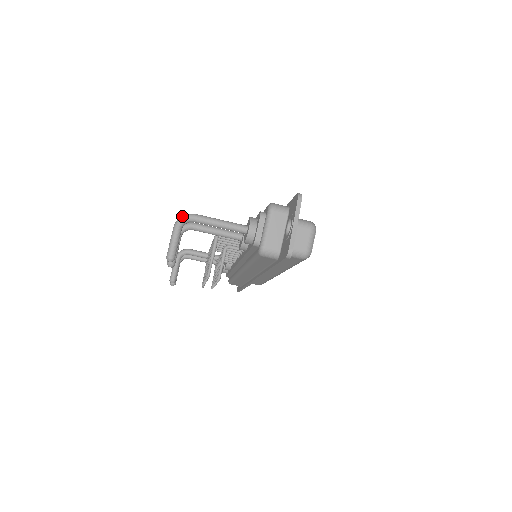
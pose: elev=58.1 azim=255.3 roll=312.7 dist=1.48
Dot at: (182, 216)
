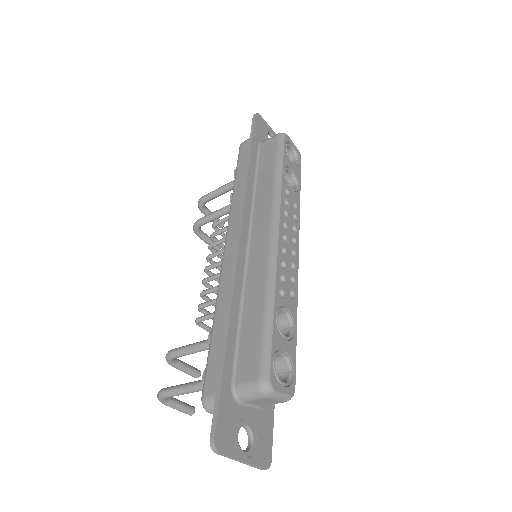
Dot at: occluded
